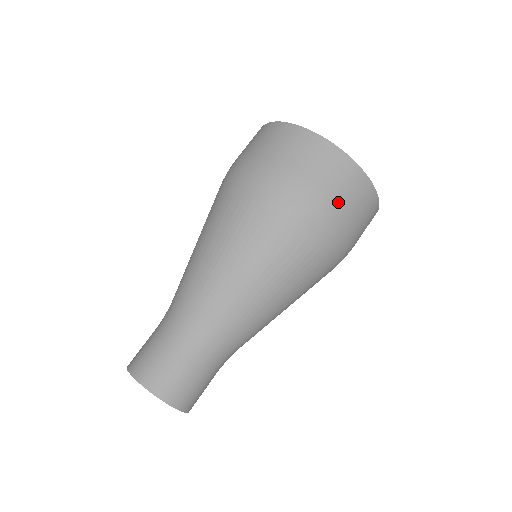
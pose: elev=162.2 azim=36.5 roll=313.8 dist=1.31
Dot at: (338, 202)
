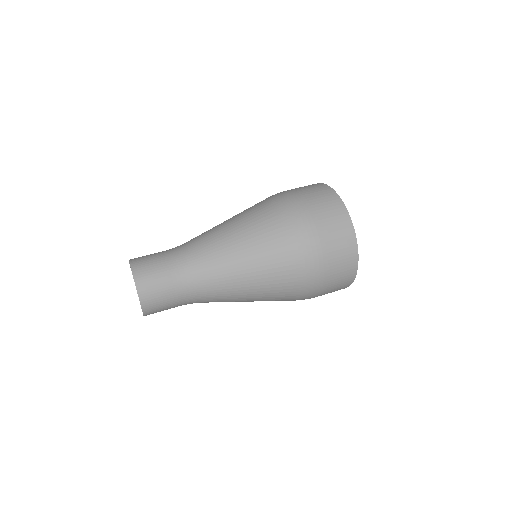
Dot at: (314, 207)
